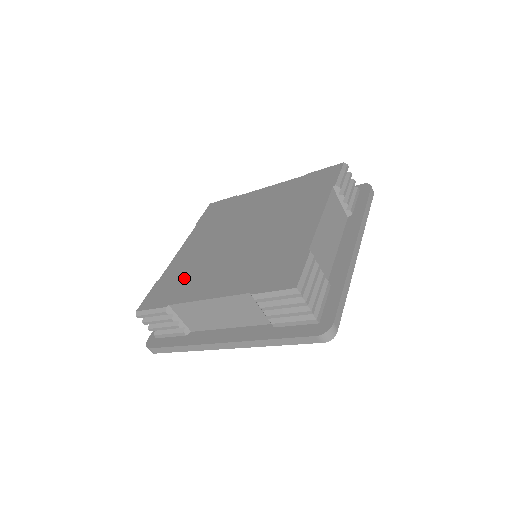
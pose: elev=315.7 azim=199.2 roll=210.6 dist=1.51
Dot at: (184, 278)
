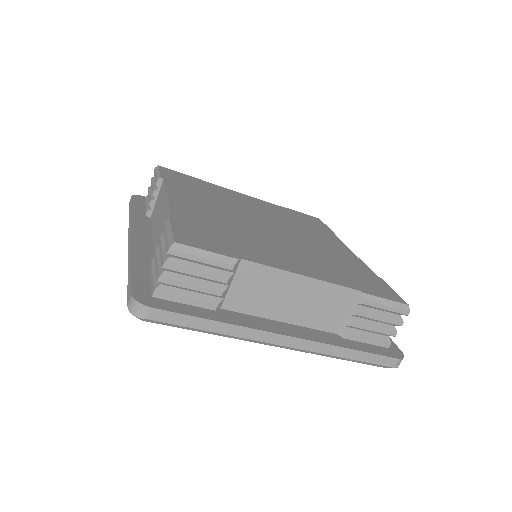
Dot at: (228, 235)
